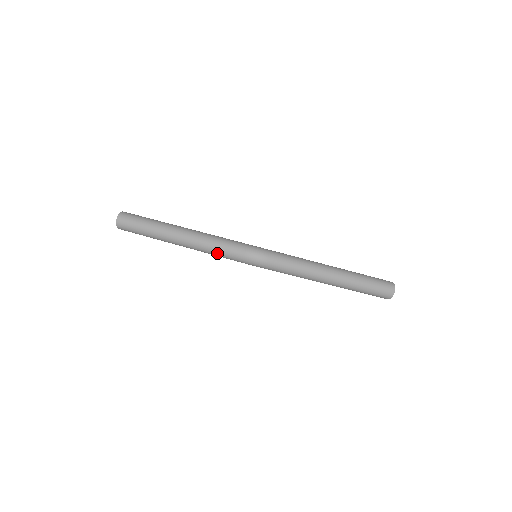
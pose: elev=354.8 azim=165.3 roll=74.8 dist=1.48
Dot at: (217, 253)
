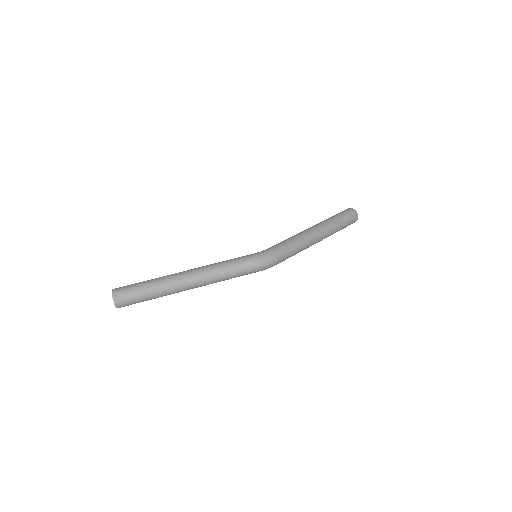
Dot at: (232, 277)
